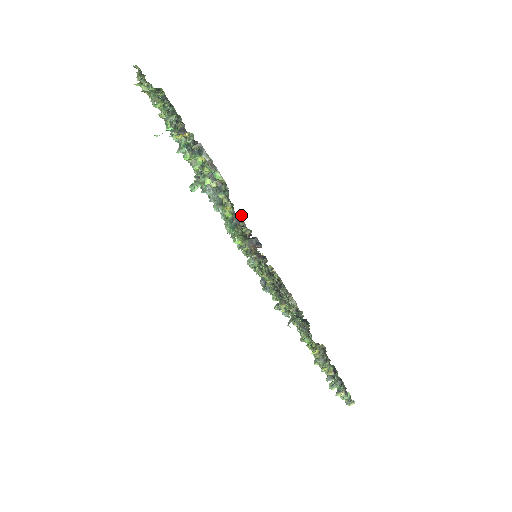
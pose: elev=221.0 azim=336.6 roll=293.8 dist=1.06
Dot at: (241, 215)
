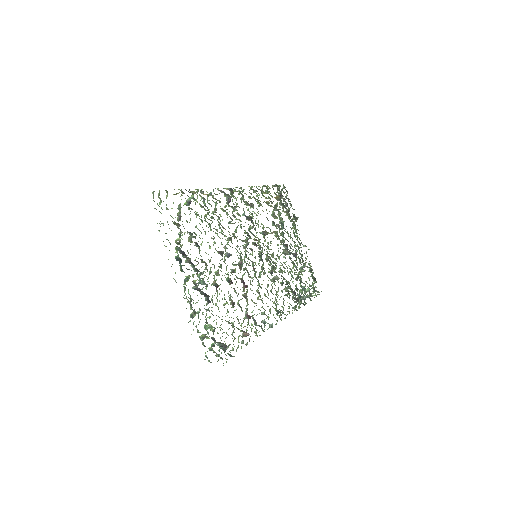
Dot at: (234, 356)
